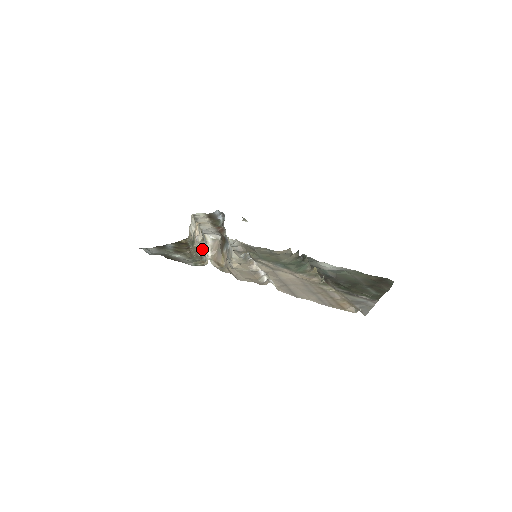
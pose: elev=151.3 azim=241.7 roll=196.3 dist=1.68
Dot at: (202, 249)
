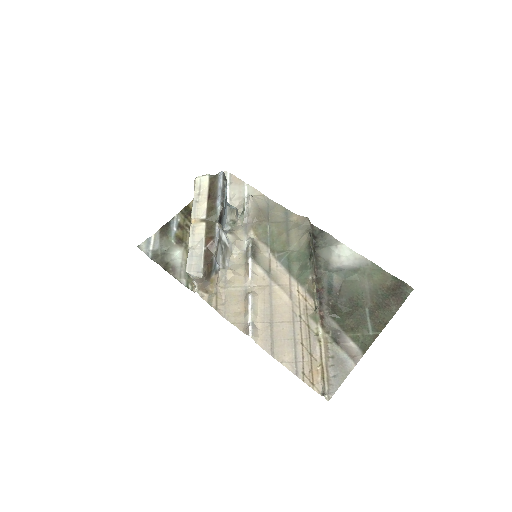
Dot at: occluded
